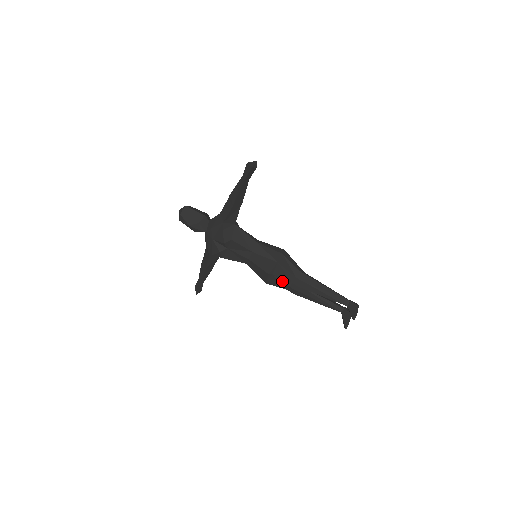
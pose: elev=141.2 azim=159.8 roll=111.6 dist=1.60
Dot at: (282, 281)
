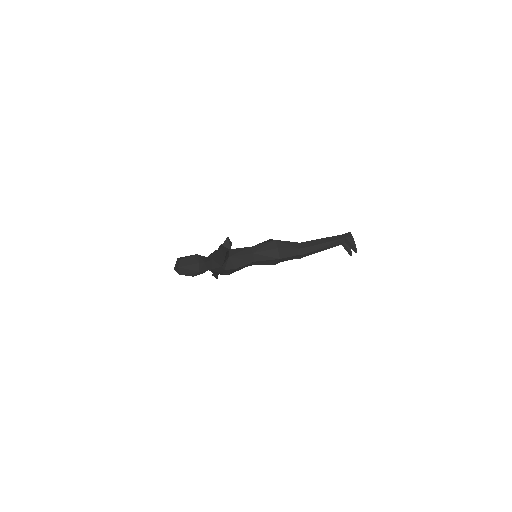
Dot at: occluded
